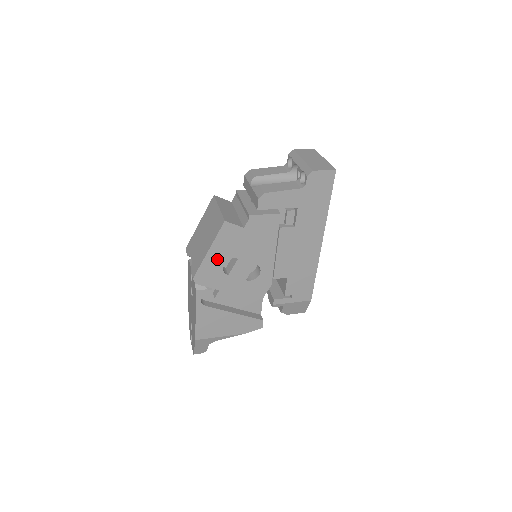
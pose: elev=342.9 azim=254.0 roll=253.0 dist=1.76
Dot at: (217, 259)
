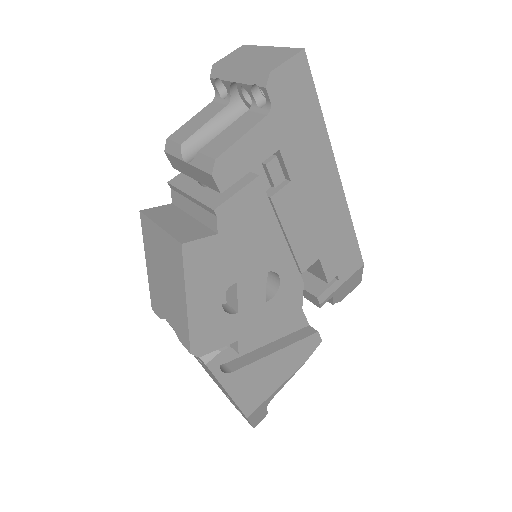
Dot at: (207, 304)
